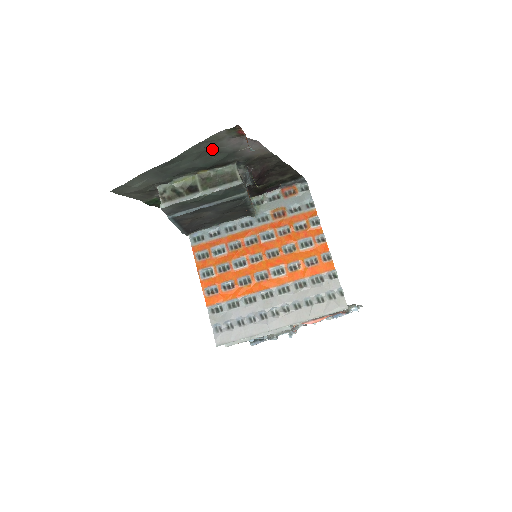
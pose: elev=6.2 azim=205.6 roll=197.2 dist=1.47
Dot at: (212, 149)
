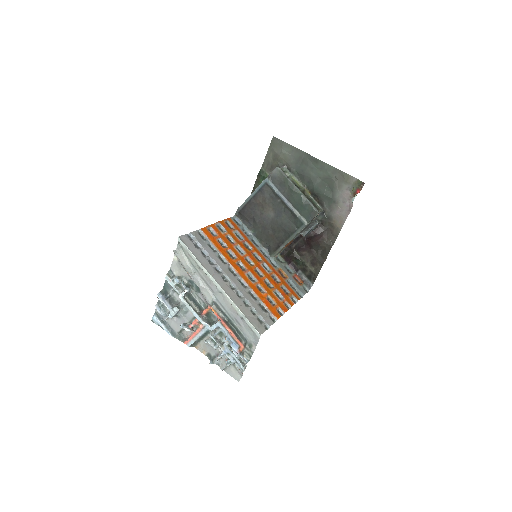
Dot at: (335, 183)
